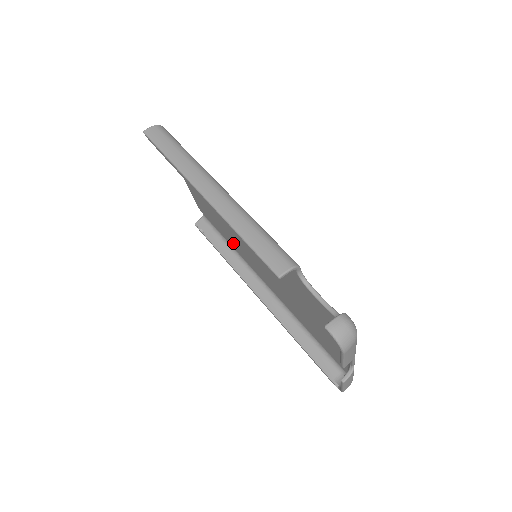
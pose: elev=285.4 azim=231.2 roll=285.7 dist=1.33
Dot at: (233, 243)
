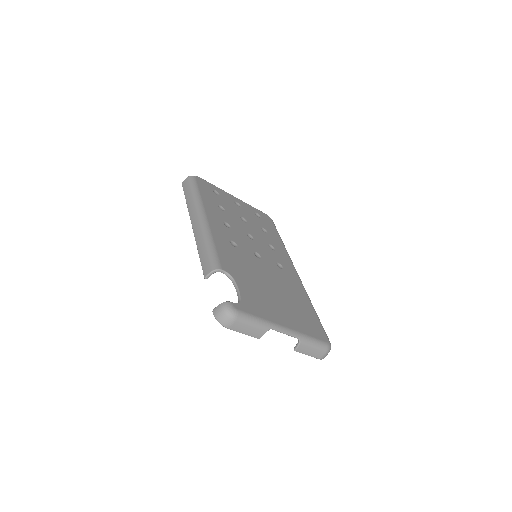
Dot at: occluded
